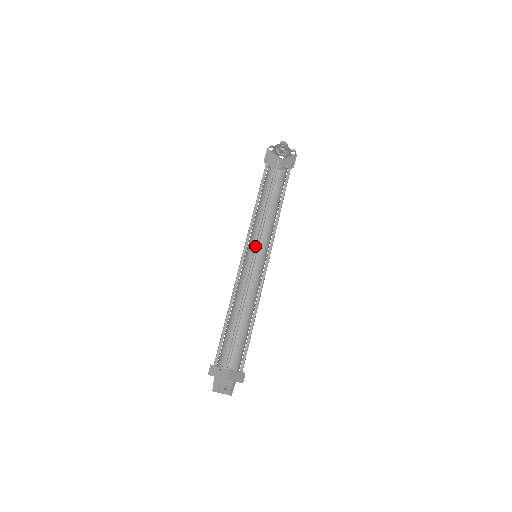
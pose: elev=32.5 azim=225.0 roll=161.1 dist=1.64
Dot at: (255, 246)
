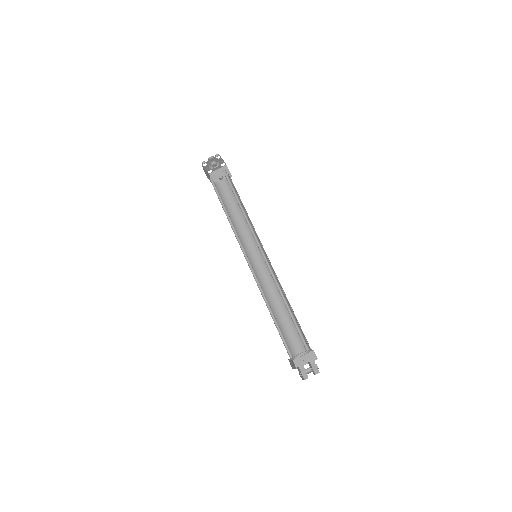
Dot at: occluded
